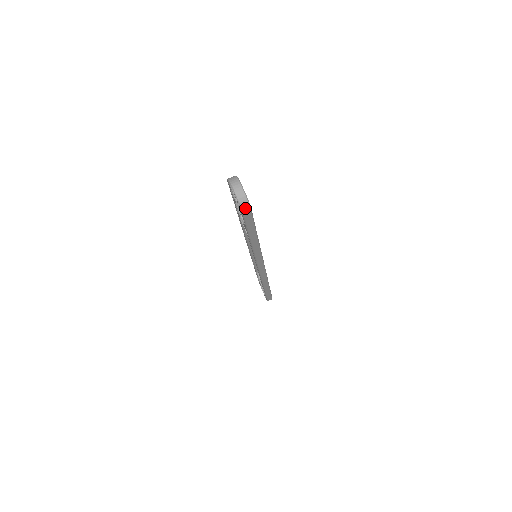
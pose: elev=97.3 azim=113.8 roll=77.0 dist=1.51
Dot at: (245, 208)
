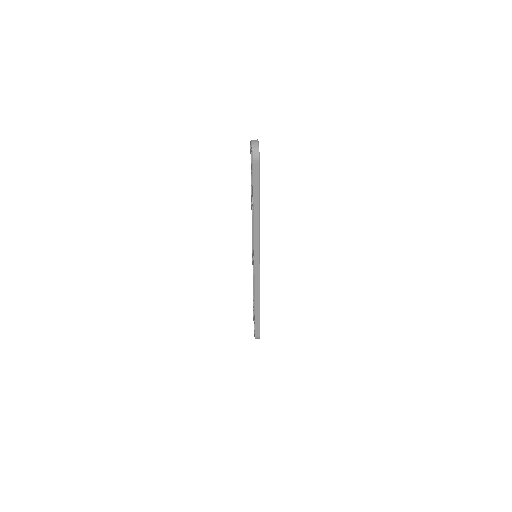
Dot at: (255, 157)
